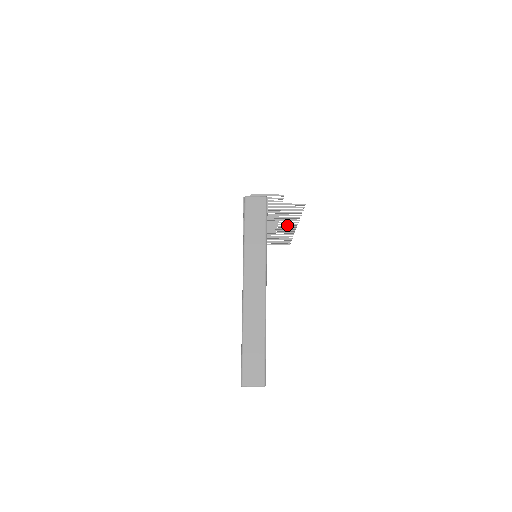
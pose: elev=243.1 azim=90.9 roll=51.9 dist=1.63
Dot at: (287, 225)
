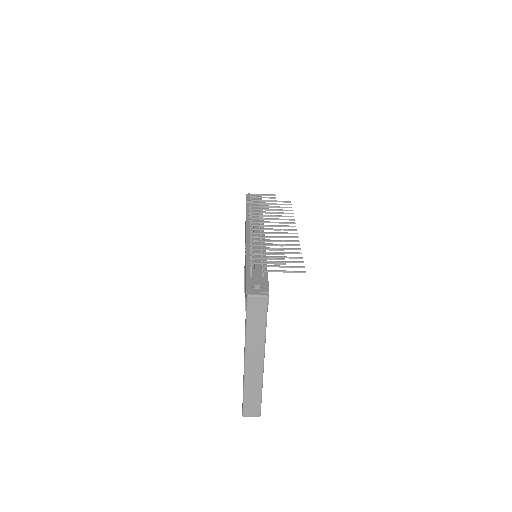
Dot at: (288, 237)
